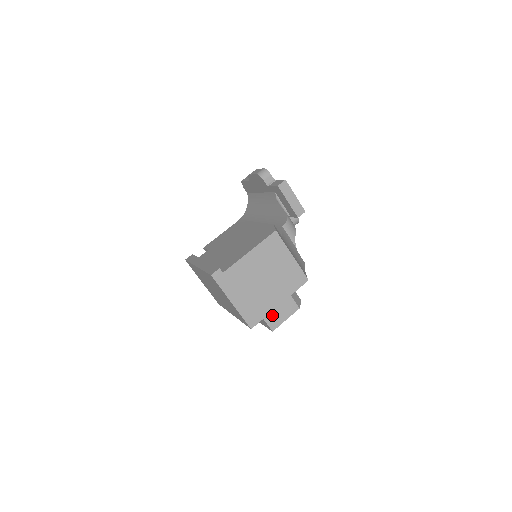
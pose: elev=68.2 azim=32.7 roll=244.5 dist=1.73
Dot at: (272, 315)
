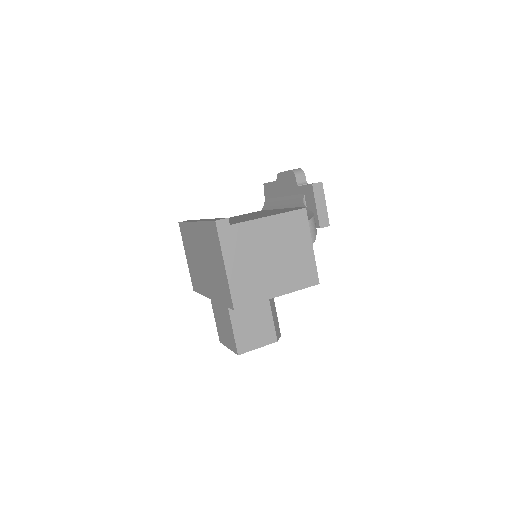
Dot at: (245, 335)
